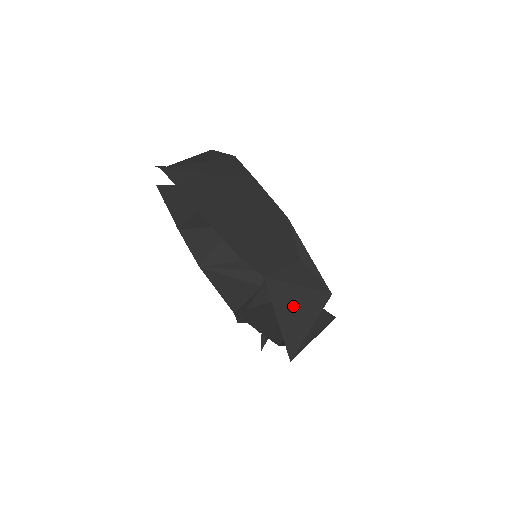
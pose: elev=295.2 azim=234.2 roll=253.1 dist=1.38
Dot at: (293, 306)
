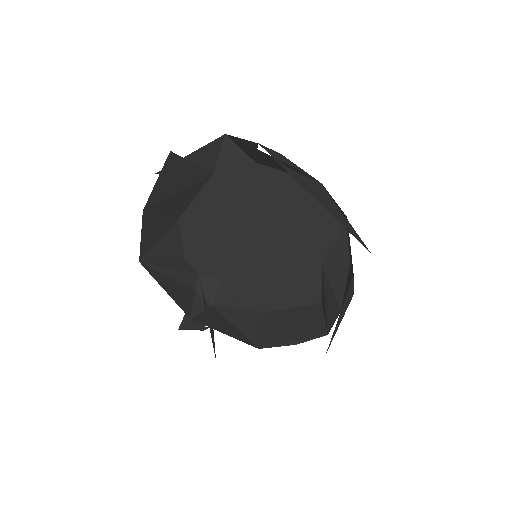
Dot at: (346, 303)
